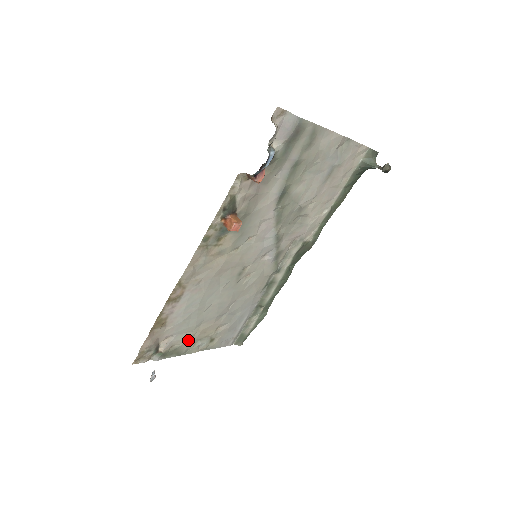
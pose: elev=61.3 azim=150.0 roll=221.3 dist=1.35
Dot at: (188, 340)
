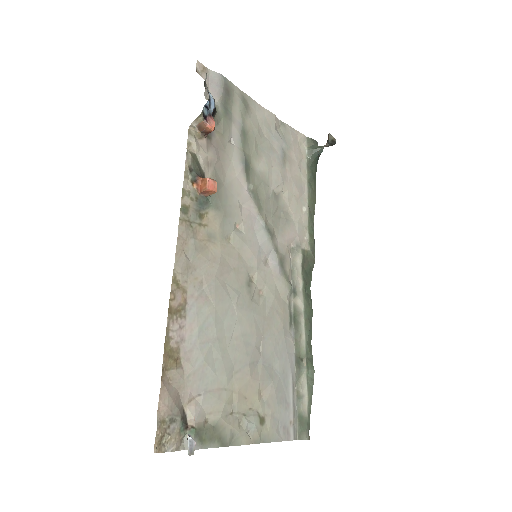
Dot at: (226, 411)
